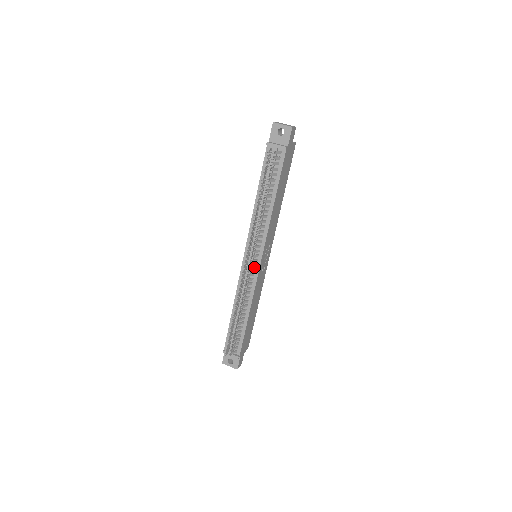
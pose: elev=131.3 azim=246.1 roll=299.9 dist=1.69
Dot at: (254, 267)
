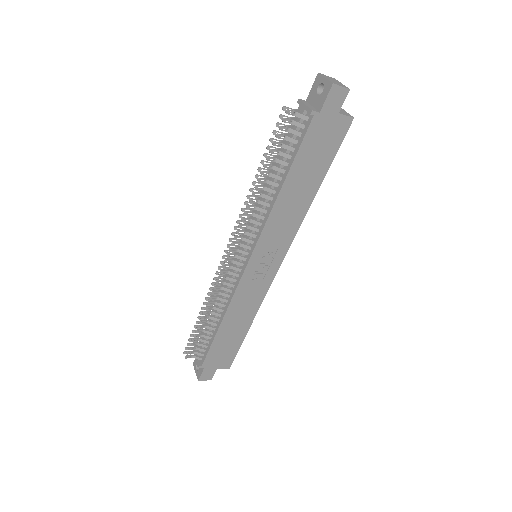
Dot at: (241, 266)
